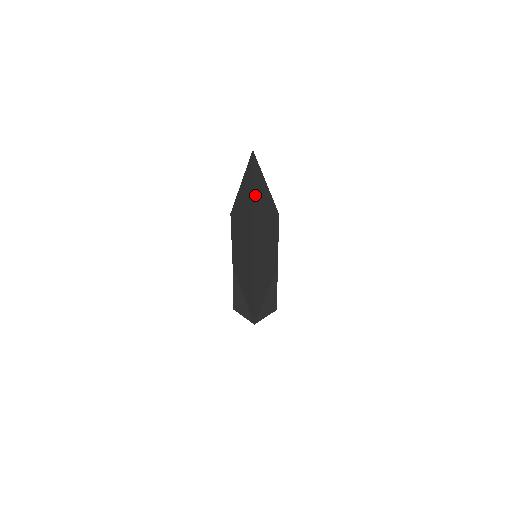
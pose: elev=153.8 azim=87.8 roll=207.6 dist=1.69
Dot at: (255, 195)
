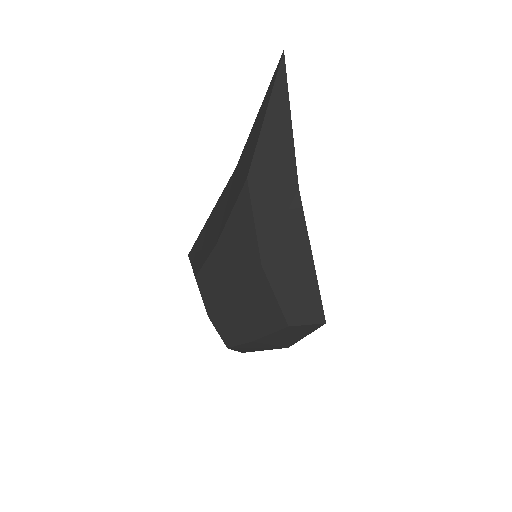
Dot at: (290, 120)
